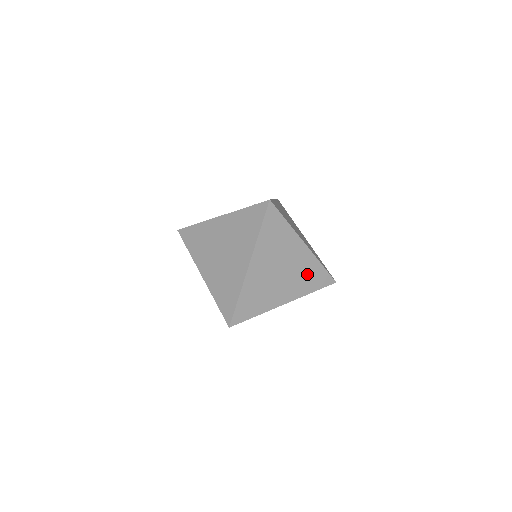
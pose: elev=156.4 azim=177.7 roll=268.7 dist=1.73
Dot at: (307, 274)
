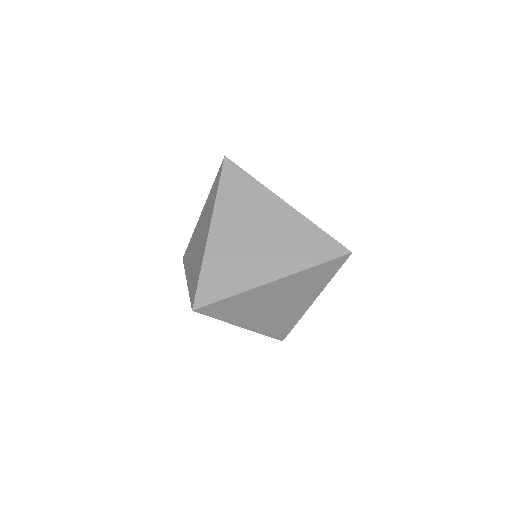
Dot at: (299, 241)
